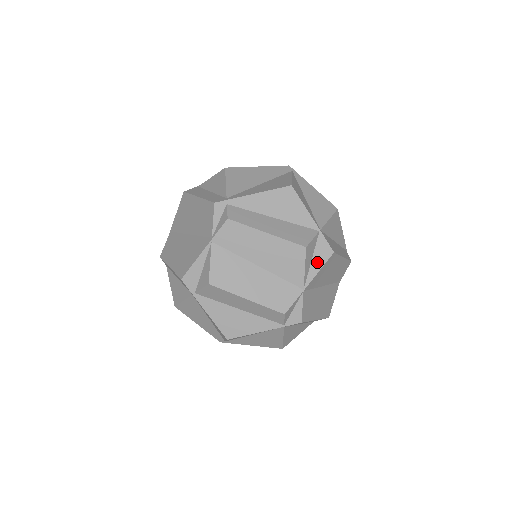
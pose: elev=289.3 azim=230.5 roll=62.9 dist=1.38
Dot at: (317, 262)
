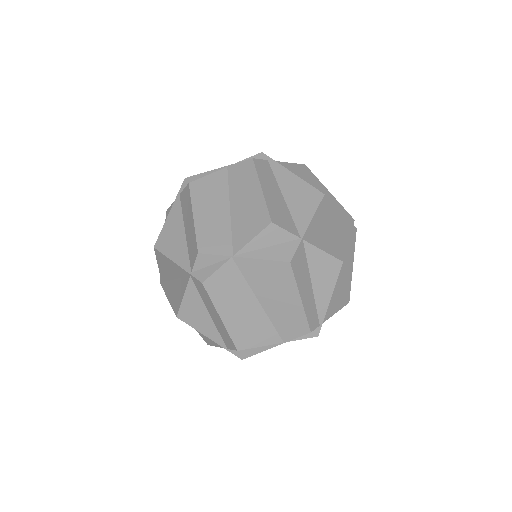
Dot at: (269, 253)
